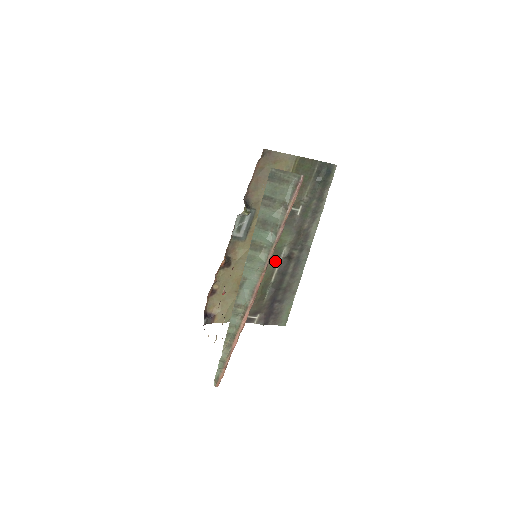
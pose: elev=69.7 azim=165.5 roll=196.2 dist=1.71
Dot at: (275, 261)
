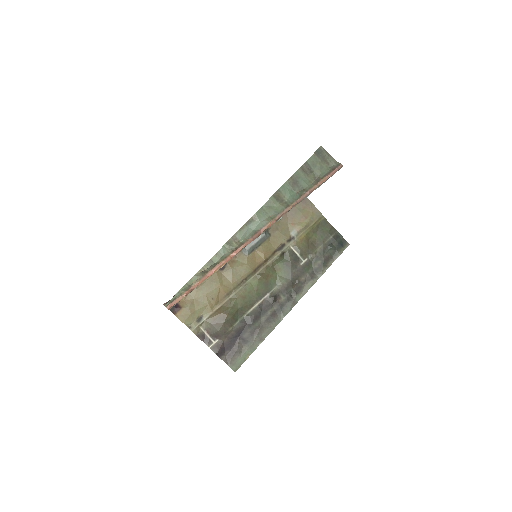
Dot at: (261, 294)
